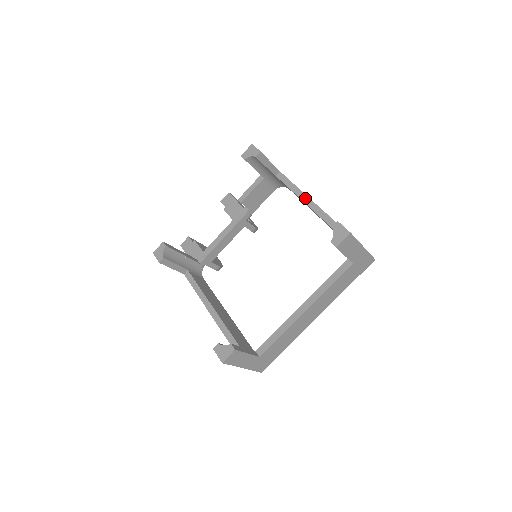
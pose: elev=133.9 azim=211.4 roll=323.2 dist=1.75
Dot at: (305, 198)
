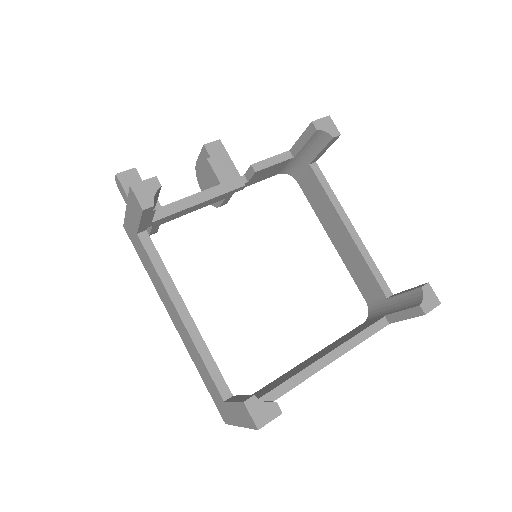
Dot at: (344, 216)
